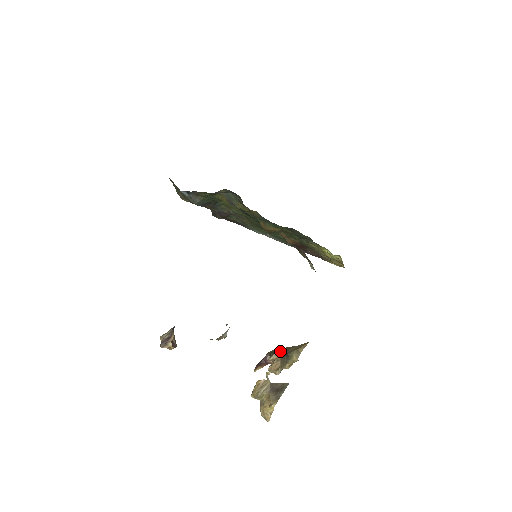
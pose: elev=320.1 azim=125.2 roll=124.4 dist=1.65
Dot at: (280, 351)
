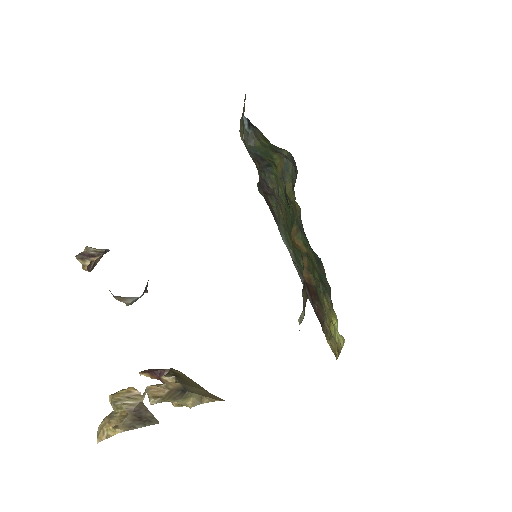
Dot at: (182, 379)
